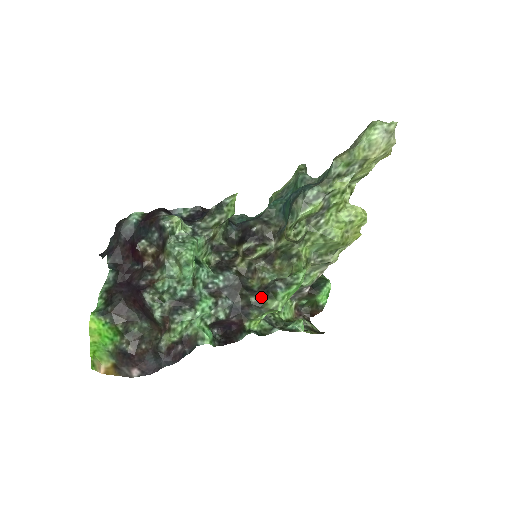
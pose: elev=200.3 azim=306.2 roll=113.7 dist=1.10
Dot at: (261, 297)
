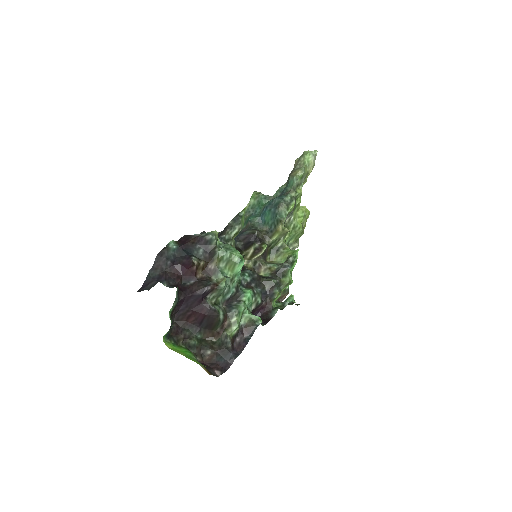
Dot at: (277, 278)
